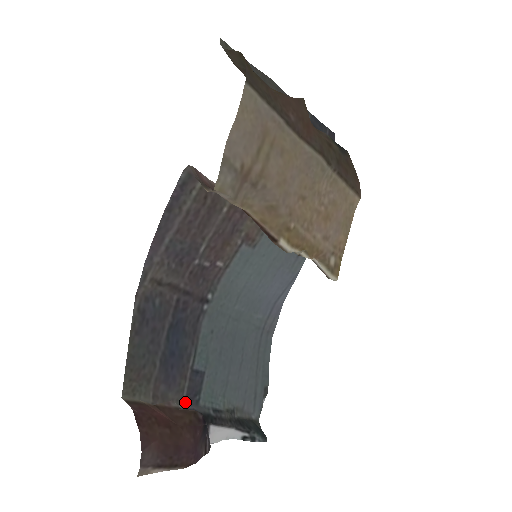
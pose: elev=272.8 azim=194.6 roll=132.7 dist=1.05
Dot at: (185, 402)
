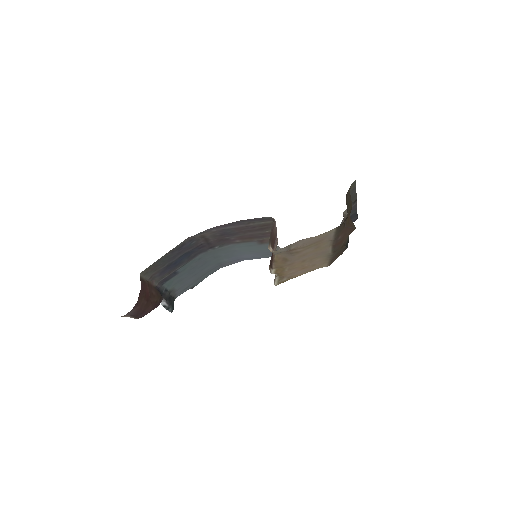
Dot at: (159, 282)
